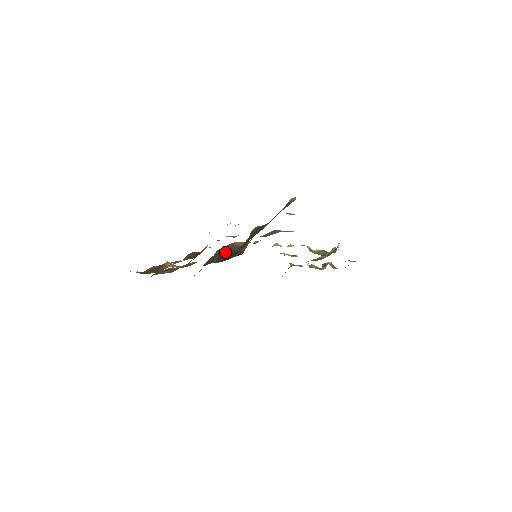
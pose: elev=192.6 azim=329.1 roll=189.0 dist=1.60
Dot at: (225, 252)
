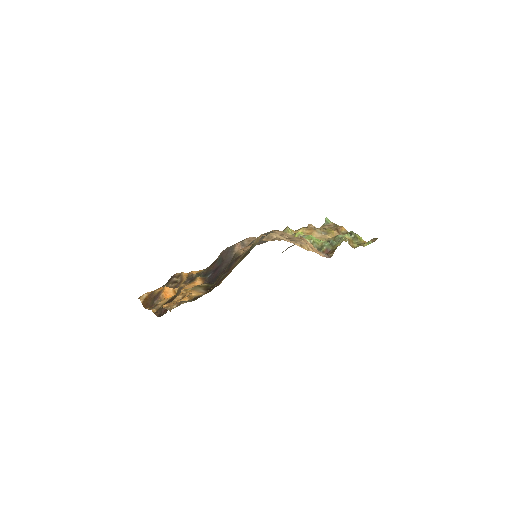
Dot at: (222, 261)
